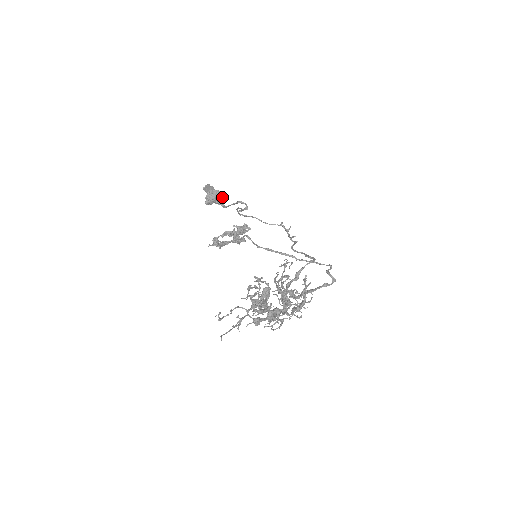
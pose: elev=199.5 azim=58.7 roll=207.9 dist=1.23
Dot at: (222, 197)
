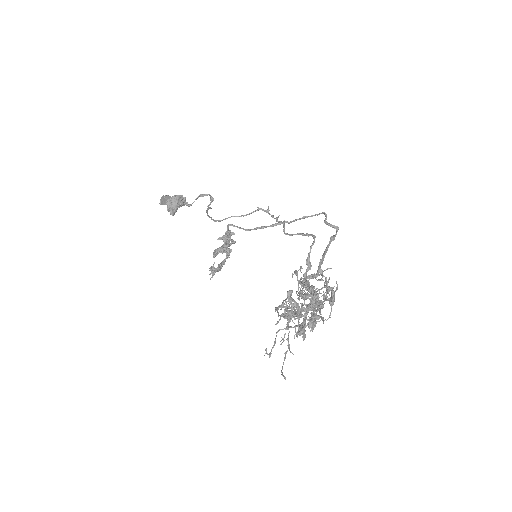
Dot at: (182, 199)
